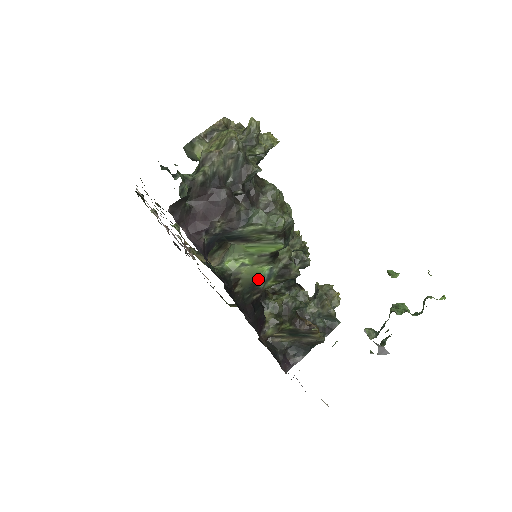
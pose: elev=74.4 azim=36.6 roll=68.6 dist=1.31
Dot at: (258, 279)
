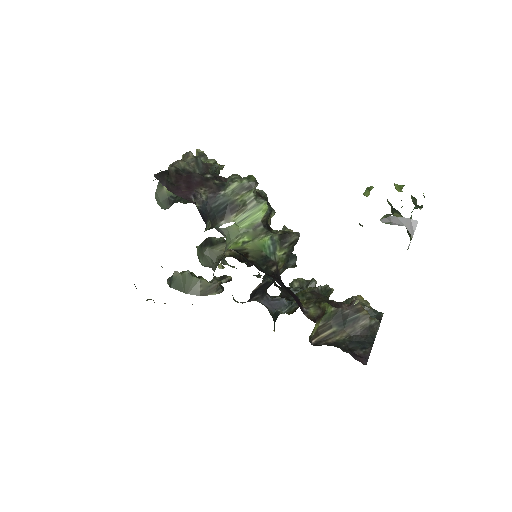
Dot at: (265, 252)
